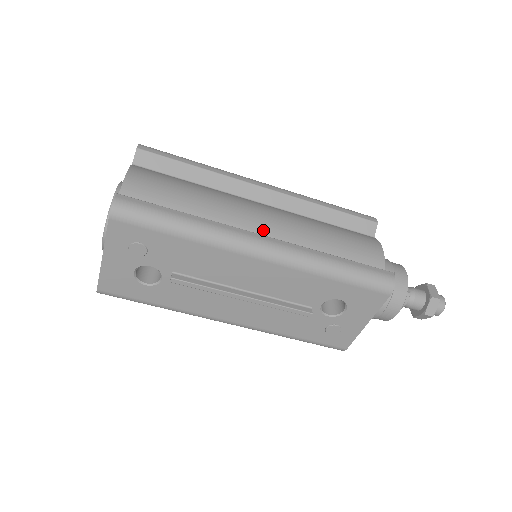
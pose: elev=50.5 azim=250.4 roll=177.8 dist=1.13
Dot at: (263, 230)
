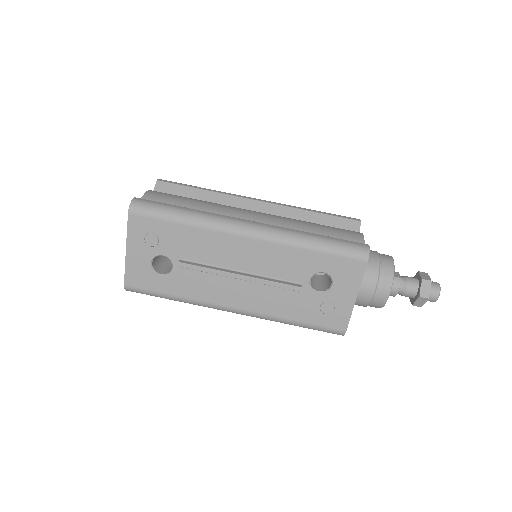
Dot at: occluded
